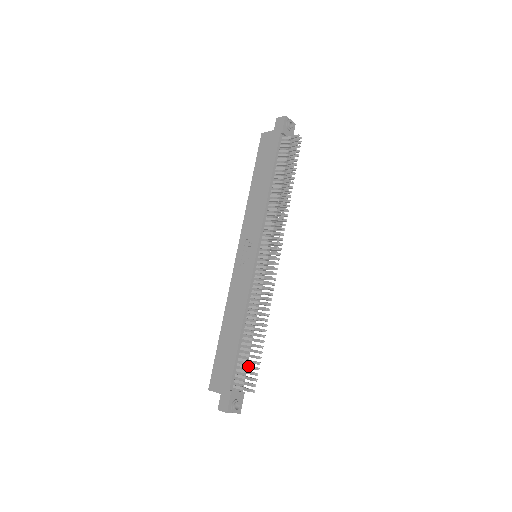
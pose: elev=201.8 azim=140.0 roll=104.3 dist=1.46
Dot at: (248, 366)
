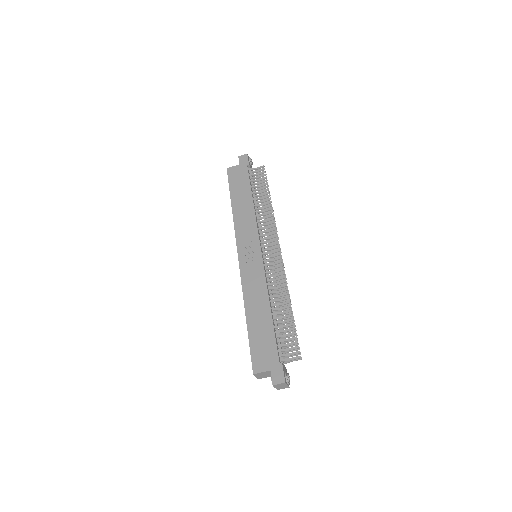
Dot at: (288, 339)
